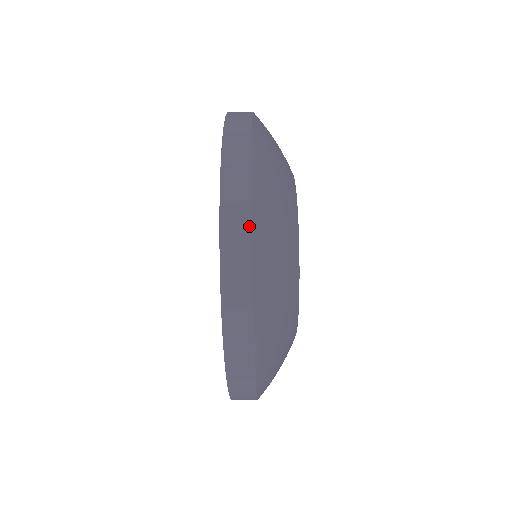
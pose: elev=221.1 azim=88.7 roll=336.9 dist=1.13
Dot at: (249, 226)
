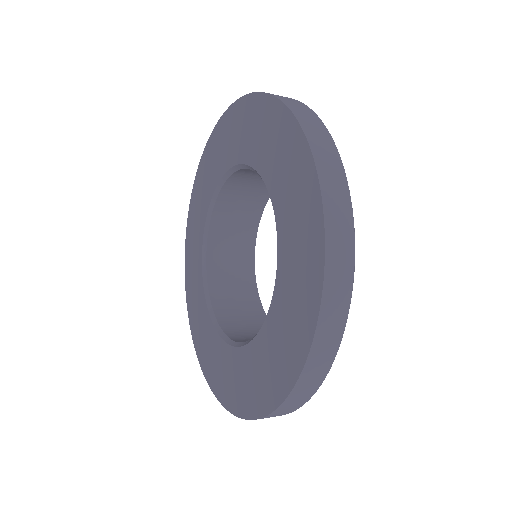
Dot at: (352, 230)
